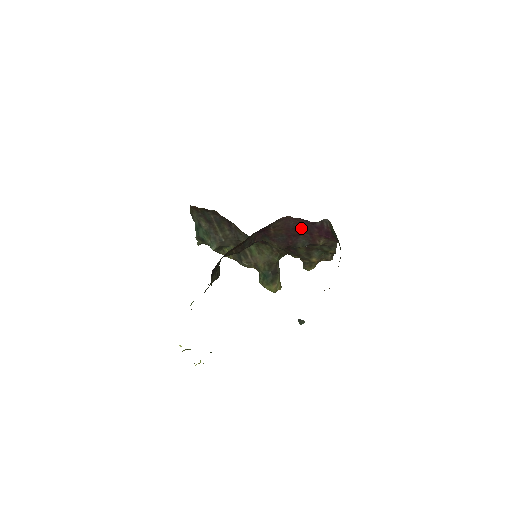
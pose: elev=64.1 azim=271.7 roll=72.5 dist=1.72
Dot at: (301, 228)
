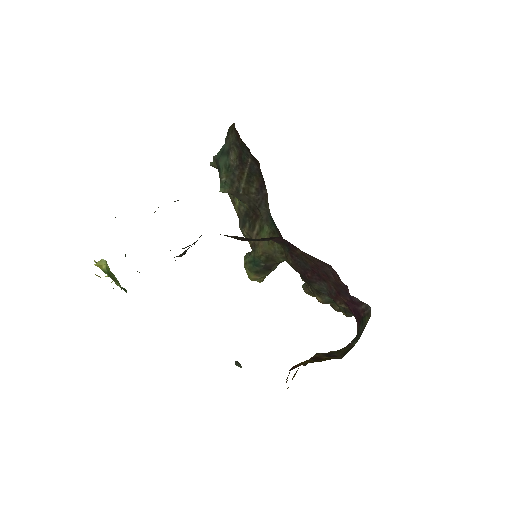
Dot at: (334, 280)
